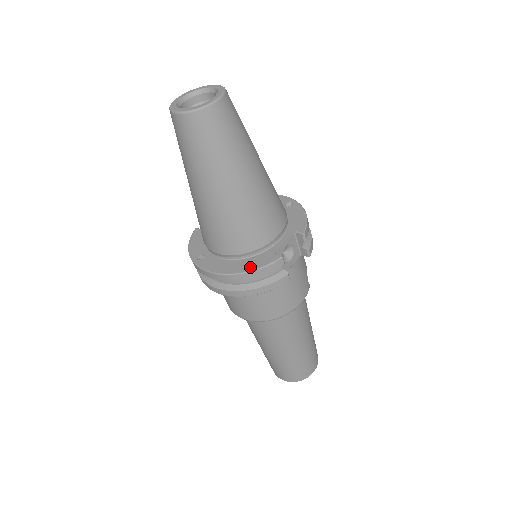
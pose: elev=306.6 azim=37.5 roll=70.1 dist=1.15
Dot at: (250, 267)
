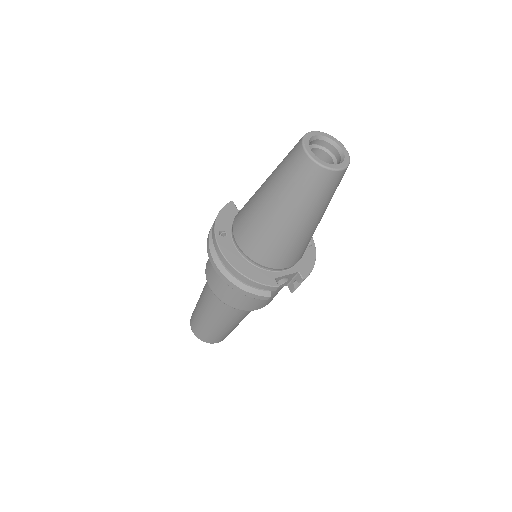
Dot at: (253, 276)
